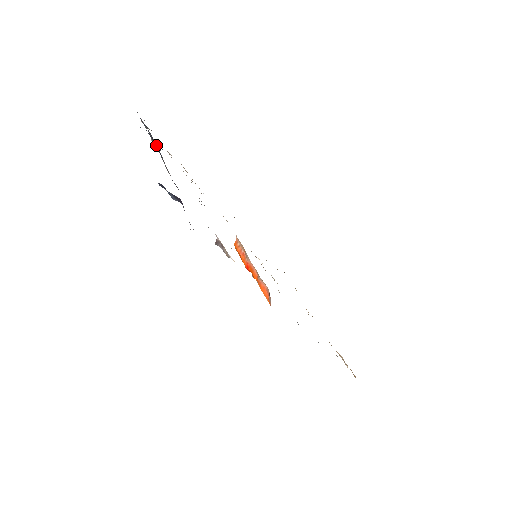
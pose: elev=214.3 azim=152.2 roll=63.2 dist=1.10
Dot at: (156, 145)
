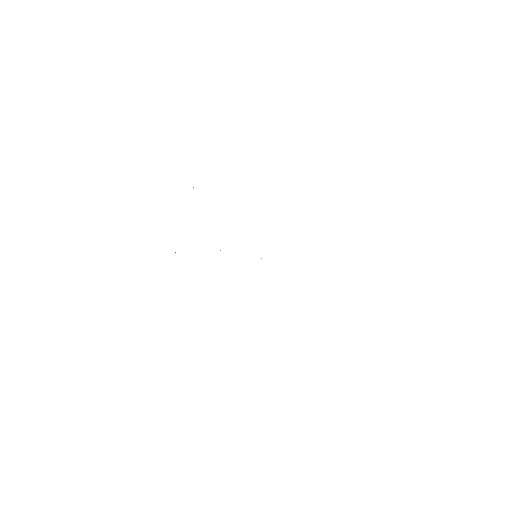
Dot at: occluded
